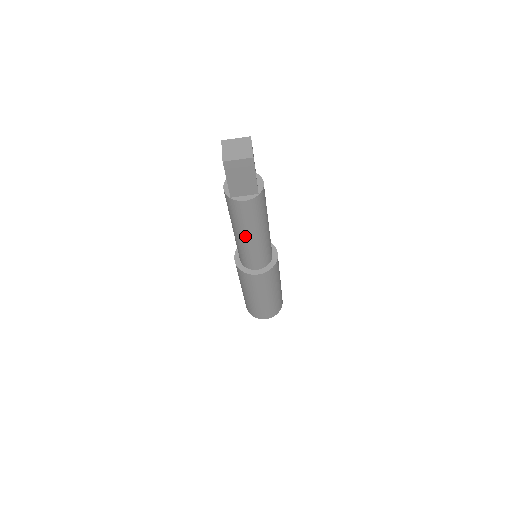
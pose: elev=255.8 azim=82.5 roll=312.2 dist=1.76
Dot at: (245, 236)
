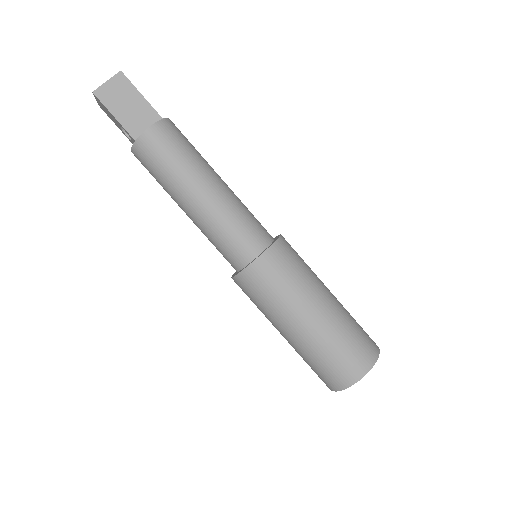
Dot at: (194, 193)
